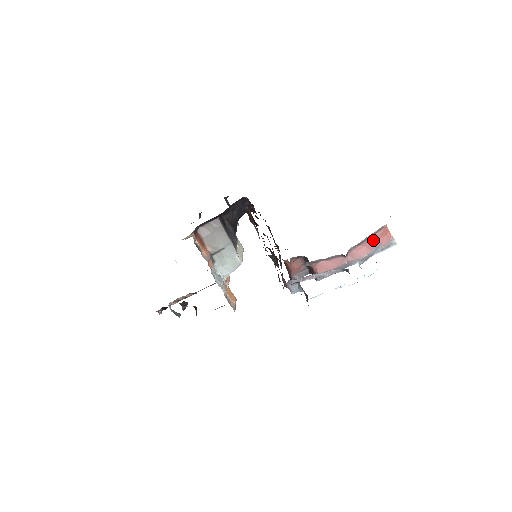
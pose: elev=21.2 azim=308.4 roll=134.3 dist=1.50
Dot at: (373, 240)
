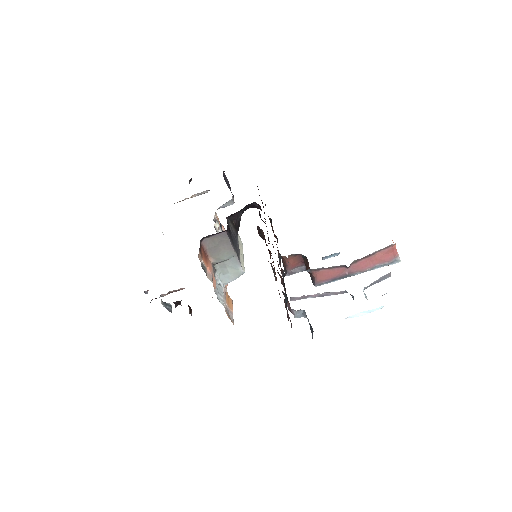
Dot at: (378, 256)
